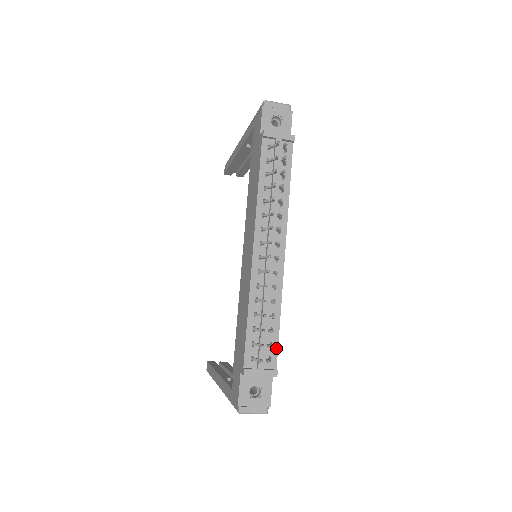
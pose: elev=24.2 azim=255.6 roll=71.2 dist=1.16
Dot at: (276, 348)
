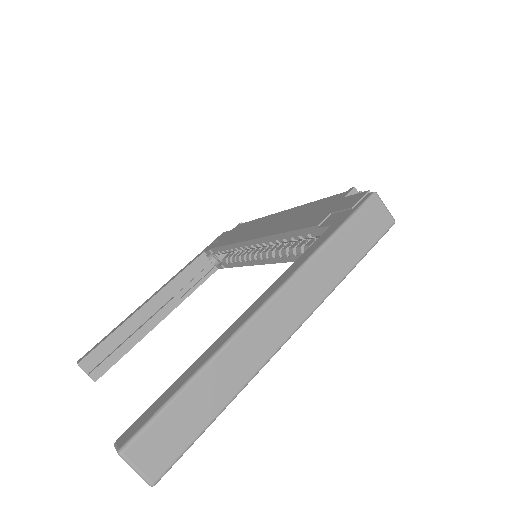
Dot at: occluded
